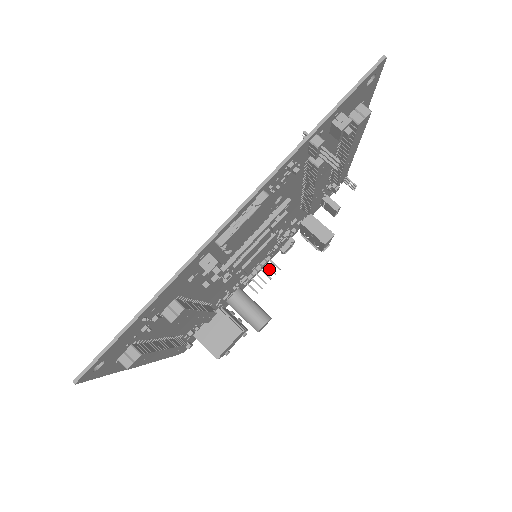
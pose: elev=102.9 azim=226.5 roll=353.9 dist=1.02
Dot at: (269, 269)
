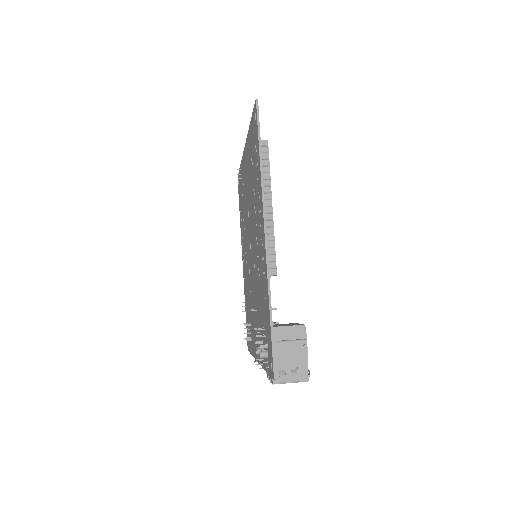
Dot at: occluded
